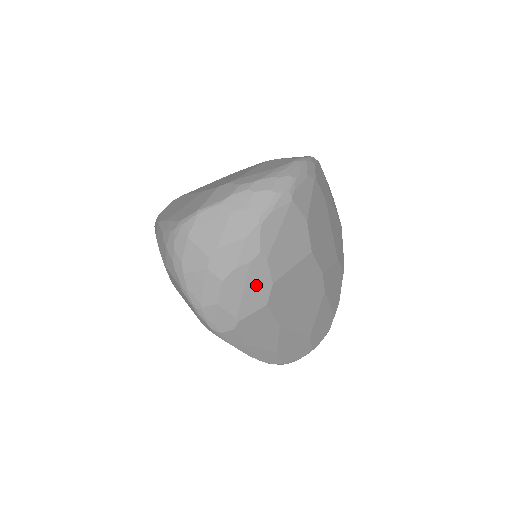
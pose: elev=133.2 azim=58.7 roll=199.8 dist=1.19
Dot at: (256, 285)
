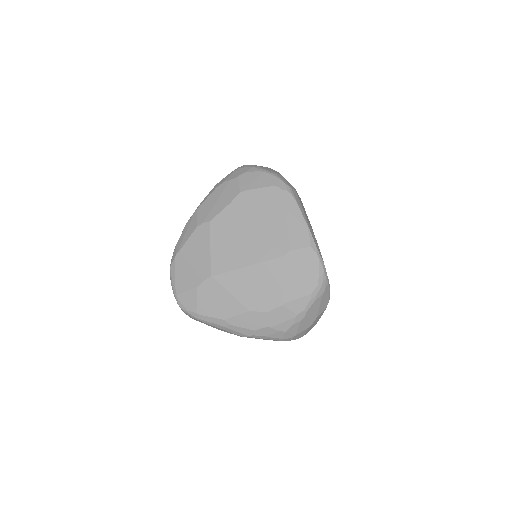
Dot at: occluded
